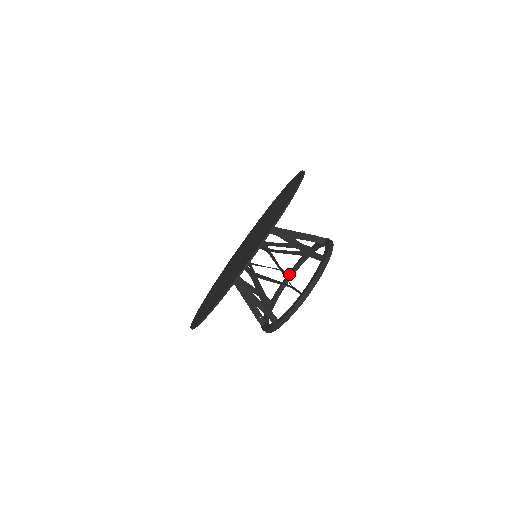
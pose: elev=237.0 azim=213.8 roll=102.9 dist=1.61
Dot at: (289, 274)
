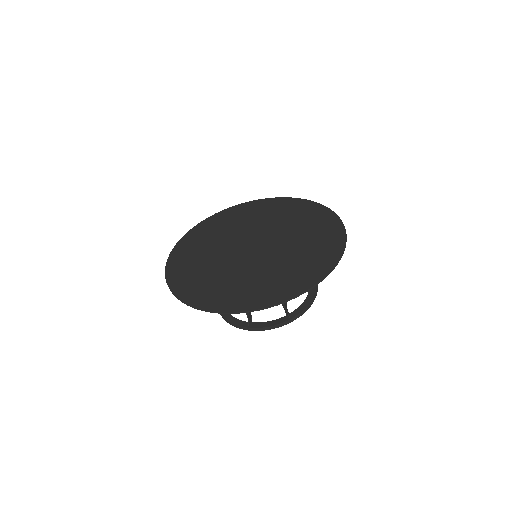
Dot at: occluded
